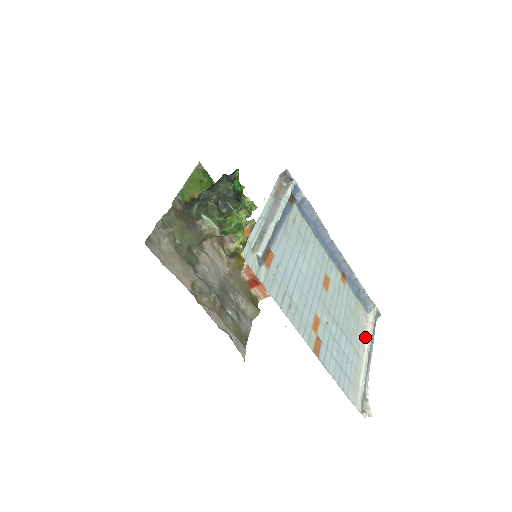
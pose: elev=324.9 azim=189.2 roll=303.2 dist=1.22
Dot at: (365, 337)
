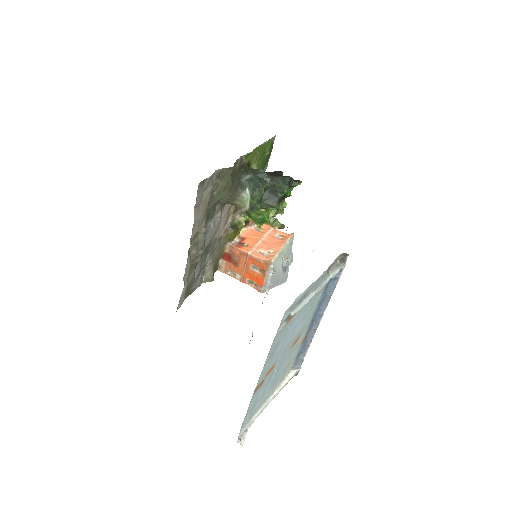
Dot at: (279, 386)
